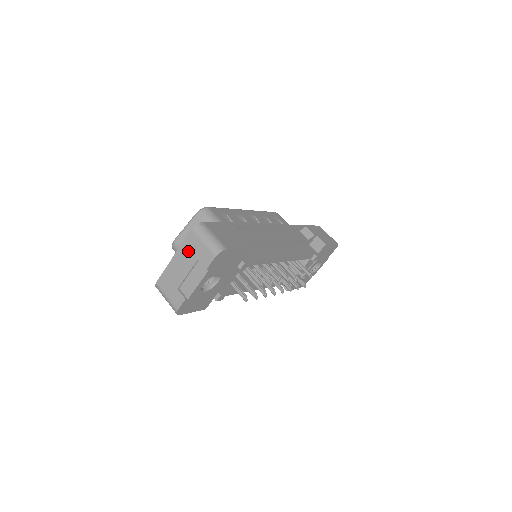
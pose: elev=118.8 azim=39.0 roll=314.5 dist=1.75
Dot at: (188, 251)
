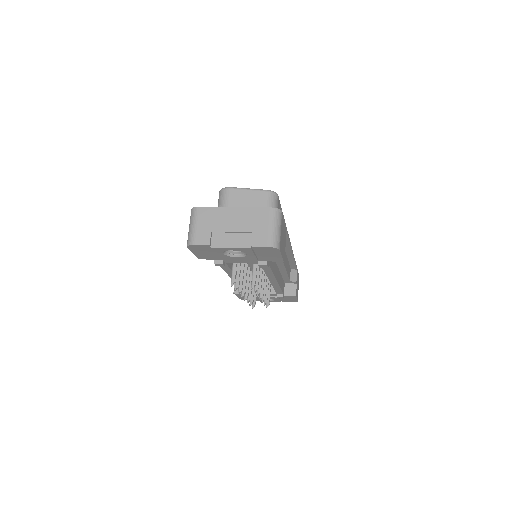
Dot at: (251, 218)
